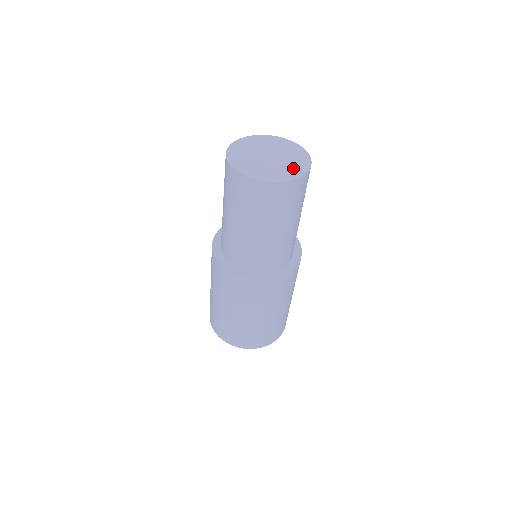
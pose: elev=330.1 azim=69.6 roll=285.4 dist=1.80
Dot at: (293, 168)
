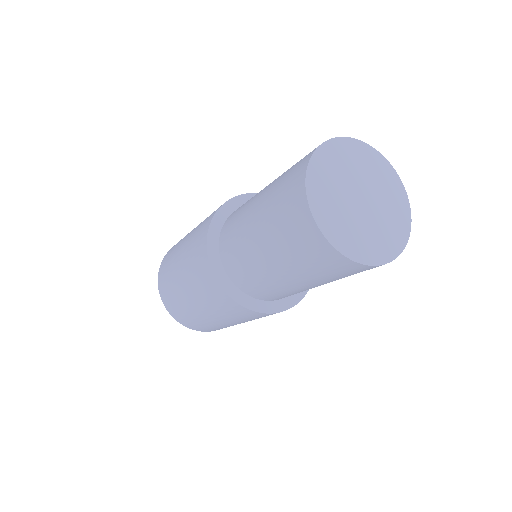
Dot at: (395, 204)
